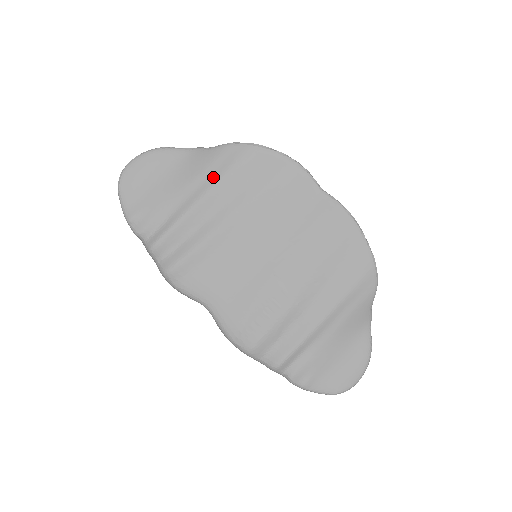
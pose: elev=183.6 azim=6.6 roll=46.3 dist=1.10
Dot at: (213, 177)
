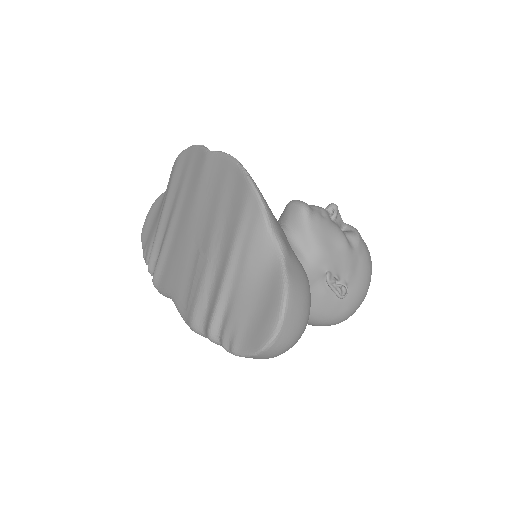
Dot at: (166, 195)
